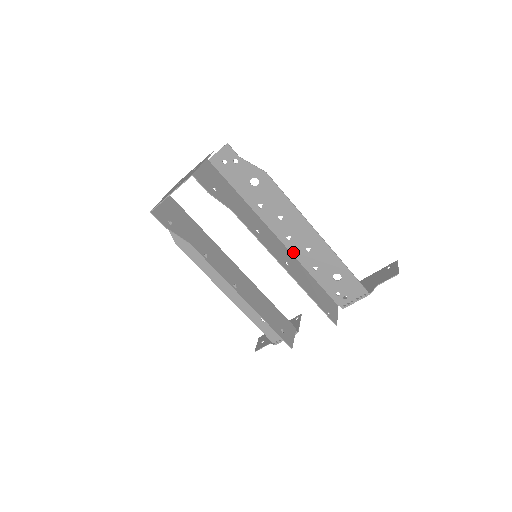
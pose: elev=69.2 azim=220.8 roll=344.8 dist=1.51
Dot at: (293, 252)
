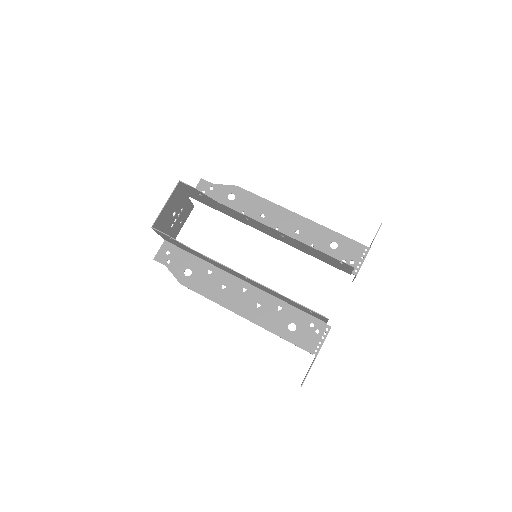
Dot at: occluded
